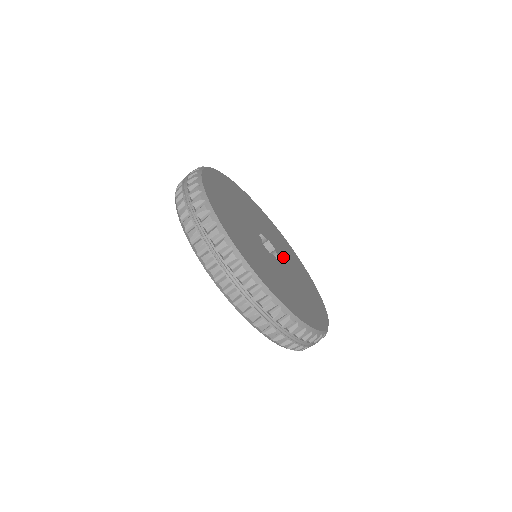
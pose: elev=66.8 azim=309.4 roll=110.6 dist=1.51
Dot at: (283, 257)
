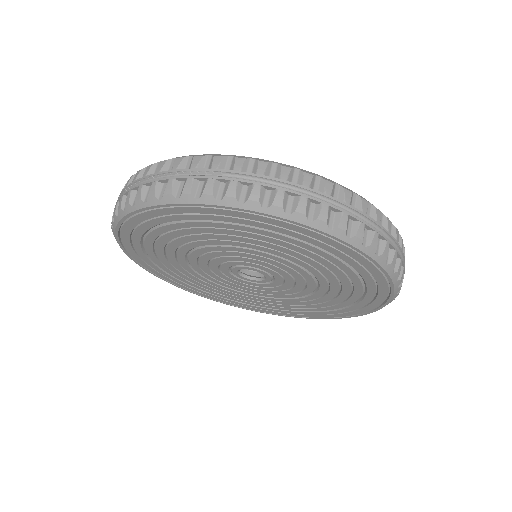
Dot at: occluded
